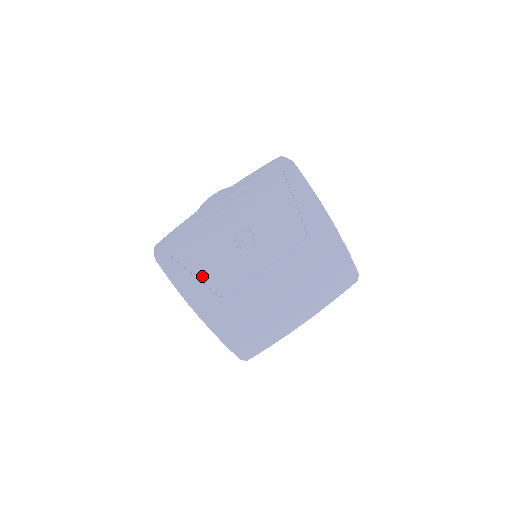
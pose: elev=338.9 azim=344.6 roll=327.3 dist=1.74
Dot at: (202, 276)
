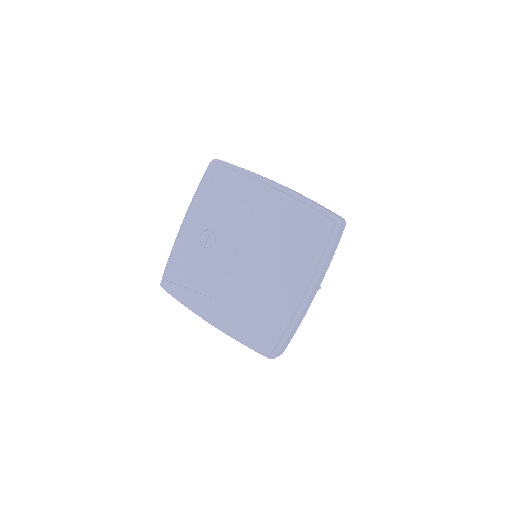
Dot at: (192, 286)
